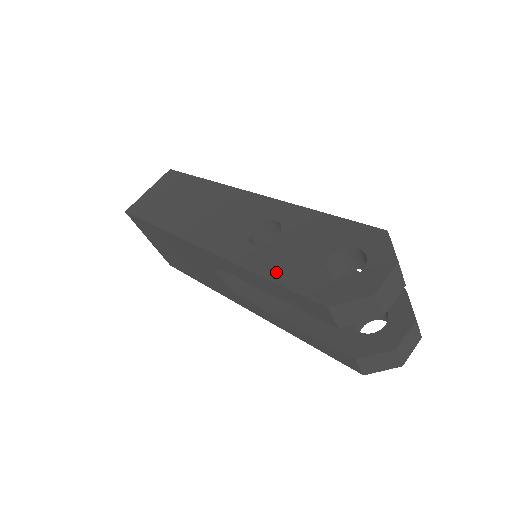
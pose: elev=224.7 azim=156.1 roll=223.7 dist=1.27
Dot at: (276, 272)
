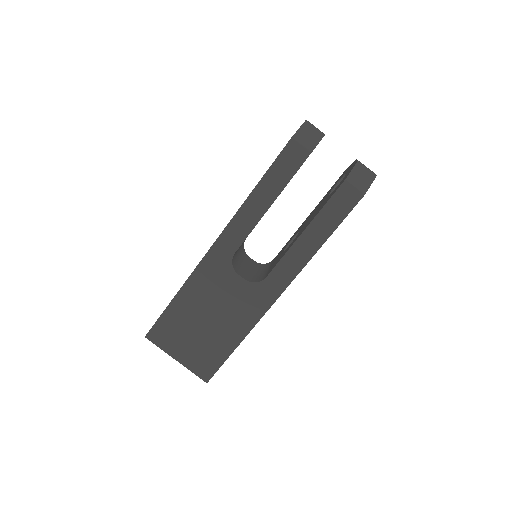
Dot at: occluded
